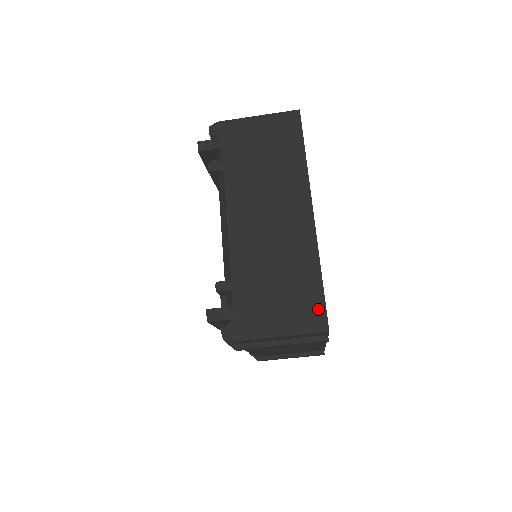
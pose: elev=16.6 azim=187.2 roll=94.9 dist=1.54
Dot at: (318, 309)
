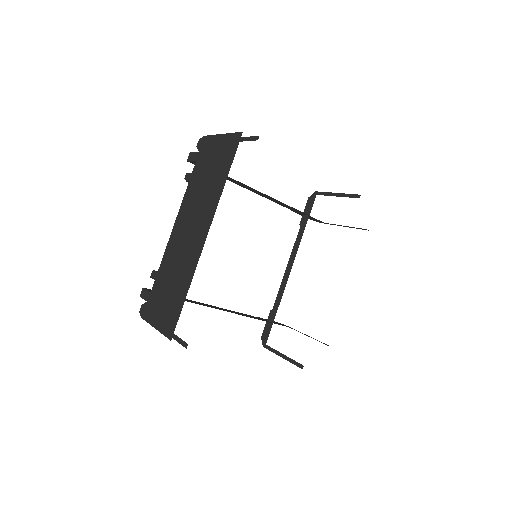
Dot at: (175, 319)
